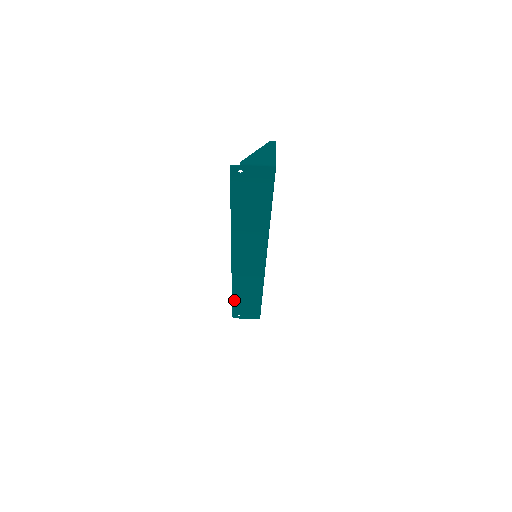
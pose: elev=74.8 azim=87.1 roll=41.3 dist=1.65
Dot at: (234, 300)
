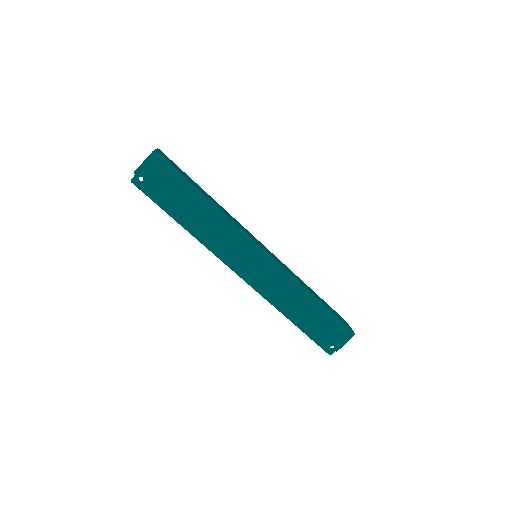
Dot at: (301, 328)
